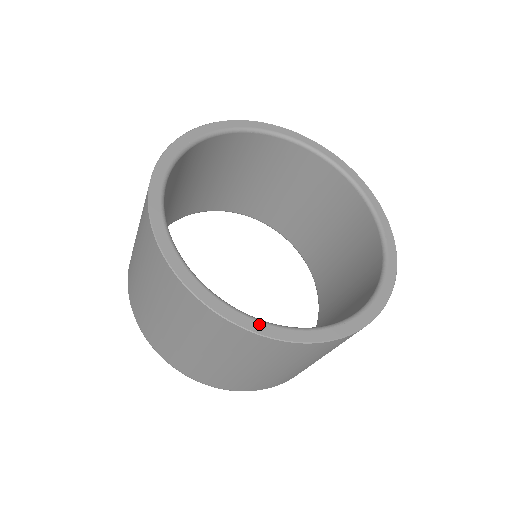
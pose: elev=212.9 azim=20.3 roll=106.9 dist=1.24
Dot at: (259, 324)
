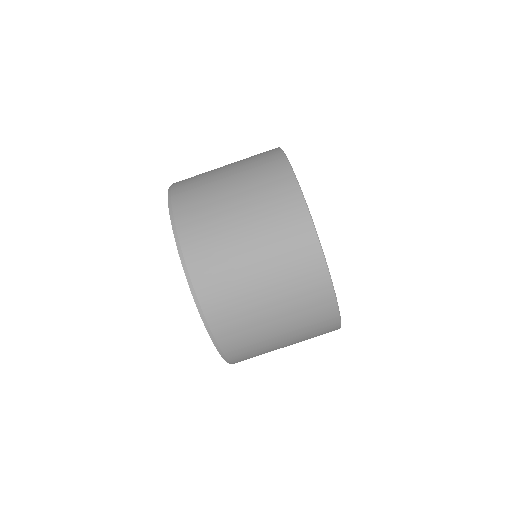
Dot at: occluded
